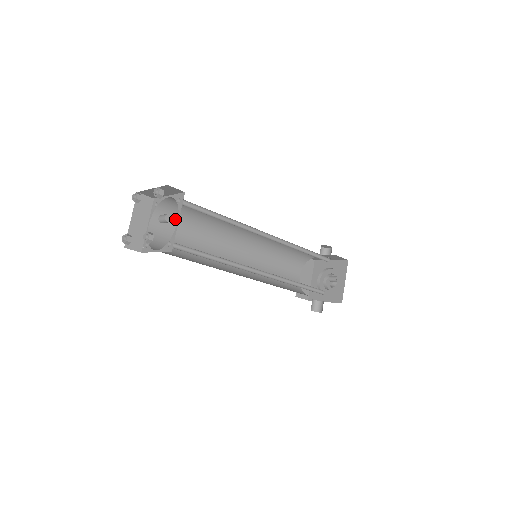
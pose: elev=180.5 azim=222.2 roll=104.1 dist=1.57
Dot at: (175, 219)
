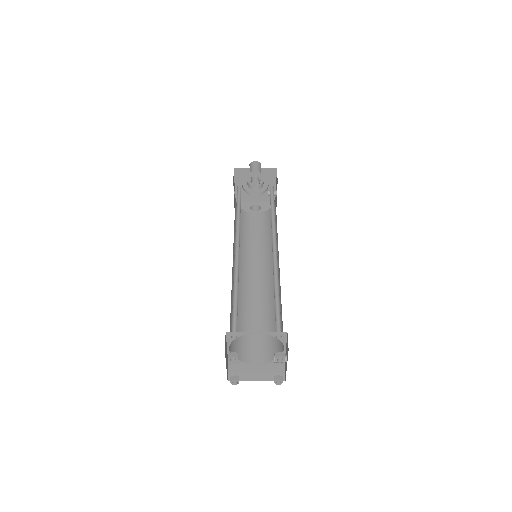
Dot at: (233, 319)
